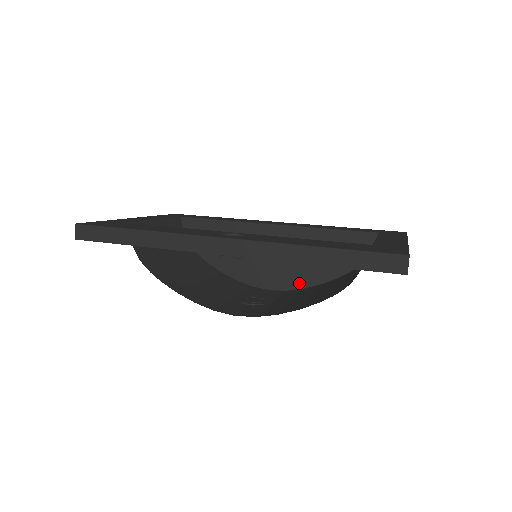
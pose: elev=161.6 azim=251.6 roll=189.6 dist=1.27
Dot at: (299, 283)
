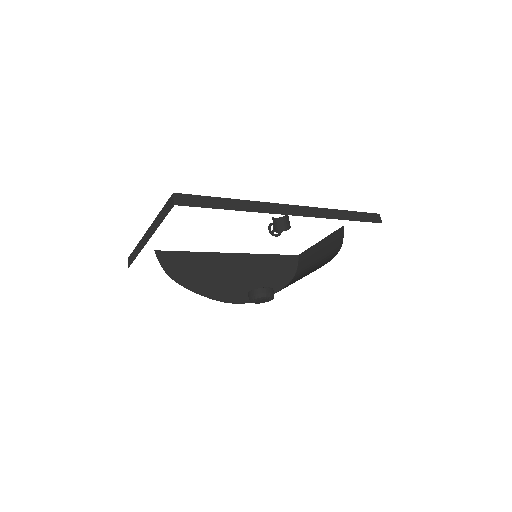
Dot at: occluded
